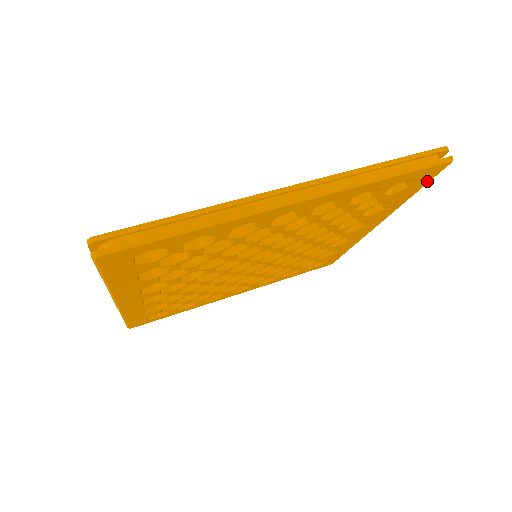
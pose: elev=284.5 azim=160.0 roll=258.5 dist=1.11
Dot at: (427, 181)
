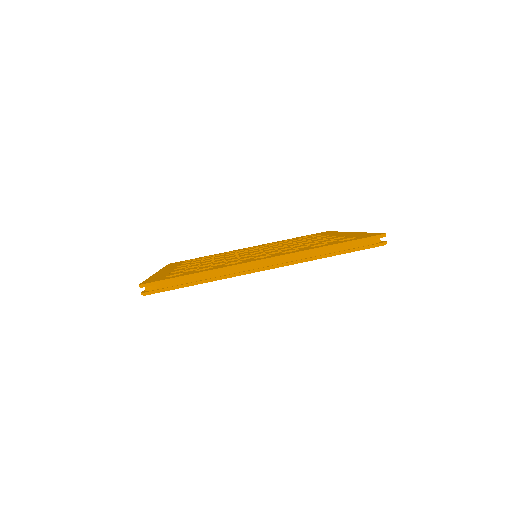
Dot at: occluded
